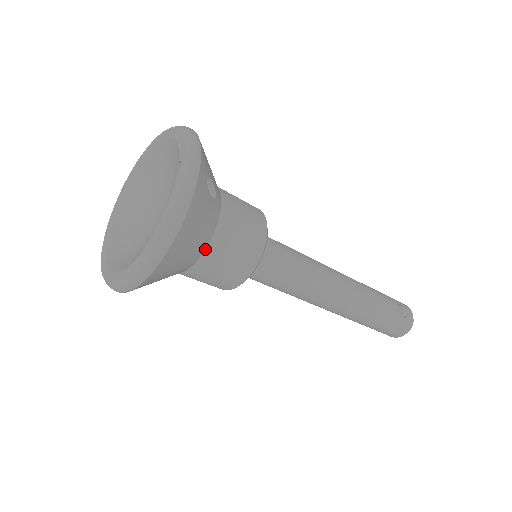
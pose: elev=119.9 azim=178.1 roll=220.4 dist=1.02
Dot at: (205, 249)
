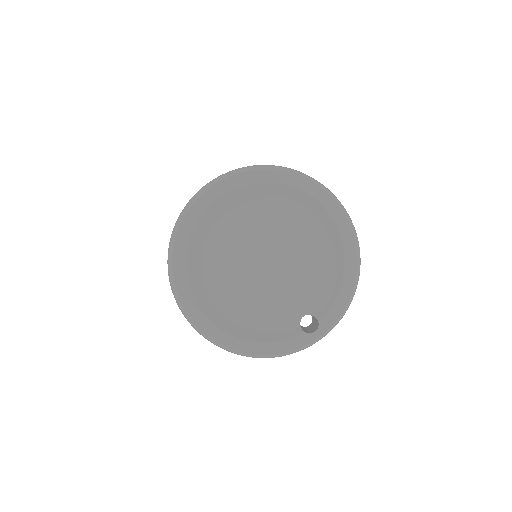
Dot at: occluded
